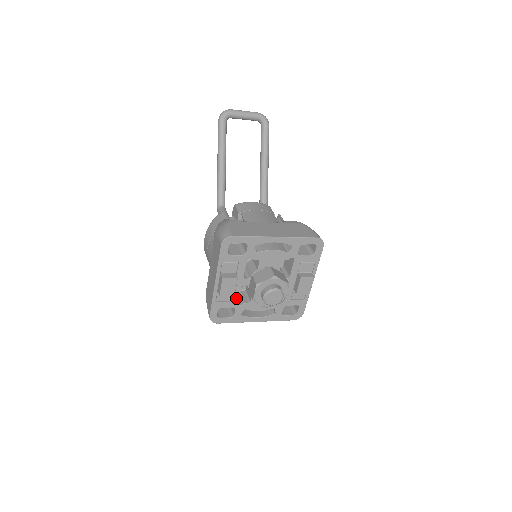
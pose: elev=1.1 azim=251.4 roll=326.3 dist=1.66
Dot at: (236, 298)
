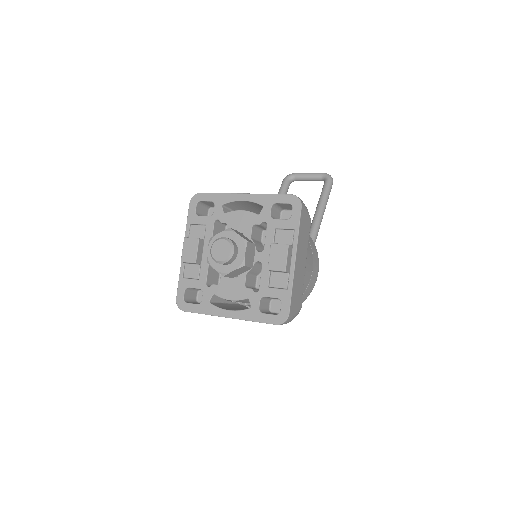
Dot at: (204, 275)
